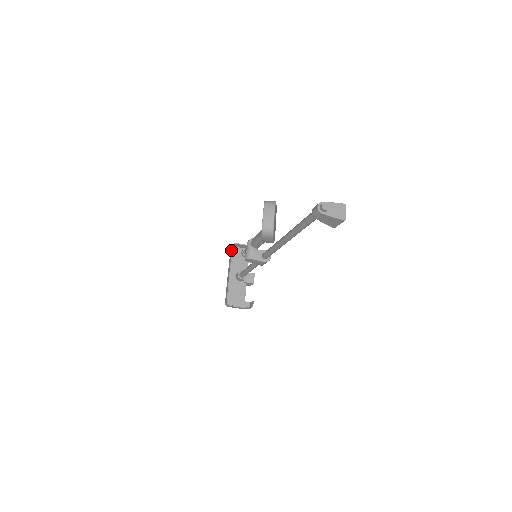
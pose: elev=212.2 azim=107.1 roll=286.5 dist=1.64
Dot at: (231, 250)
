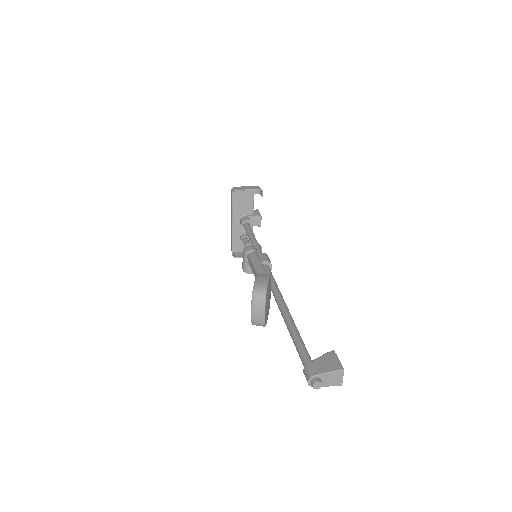
Dot at: (231, 198)
